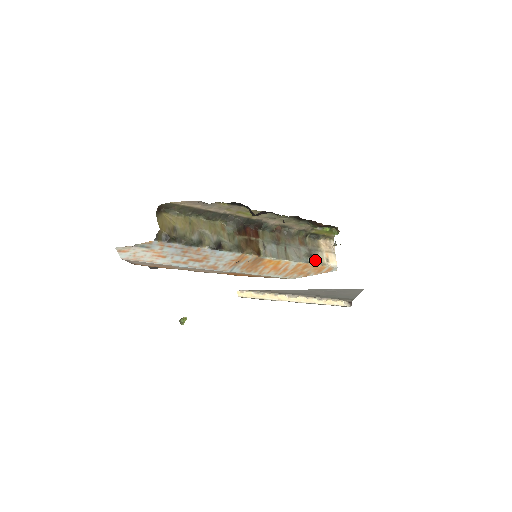
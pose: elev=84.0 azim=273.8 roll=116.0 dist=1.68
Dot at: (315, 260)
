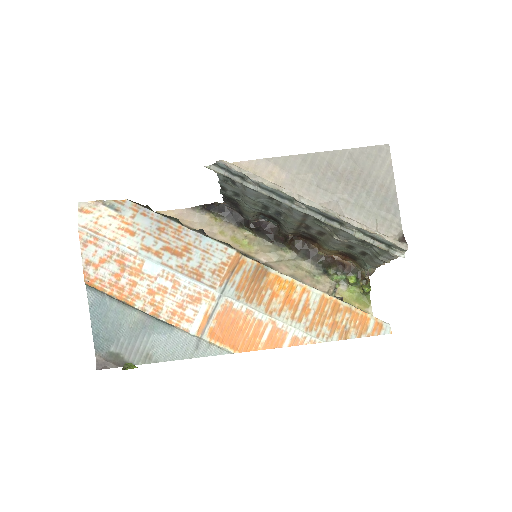
Dot at: occluded
